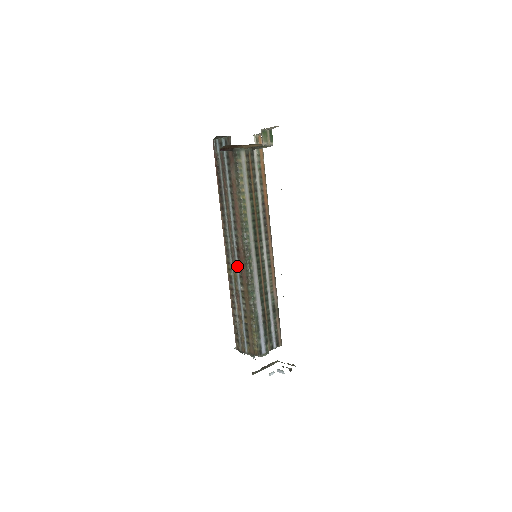
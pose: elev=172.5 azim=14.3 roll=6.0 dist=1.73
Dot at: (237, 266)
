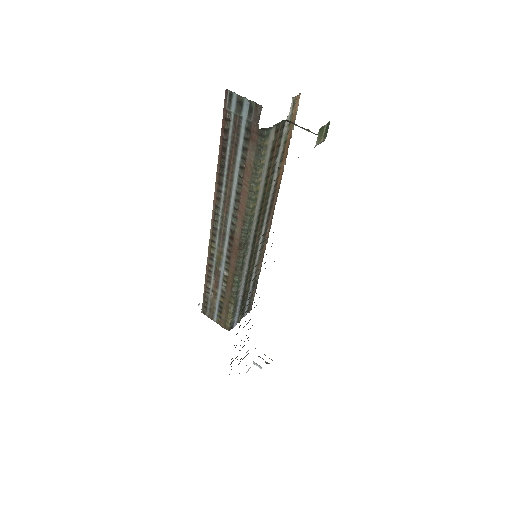
Dot at: (225, 251)
